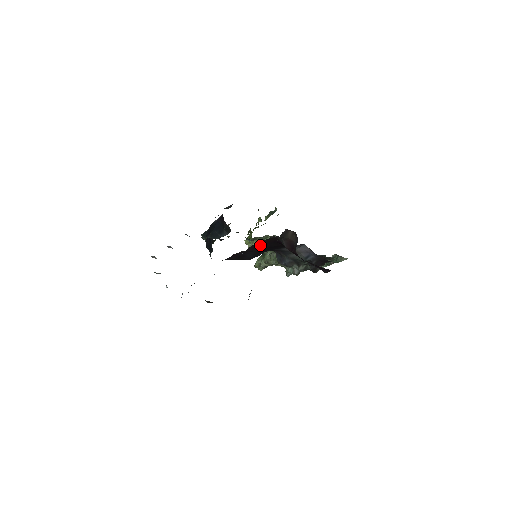
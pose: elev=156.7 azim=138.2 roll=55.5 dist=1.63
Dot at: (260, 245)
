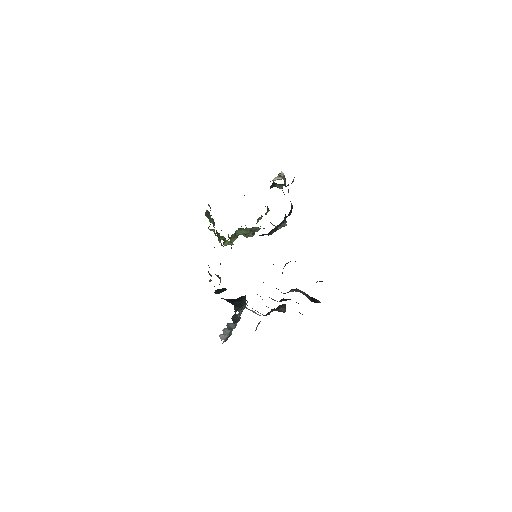
Dot at: occluded
